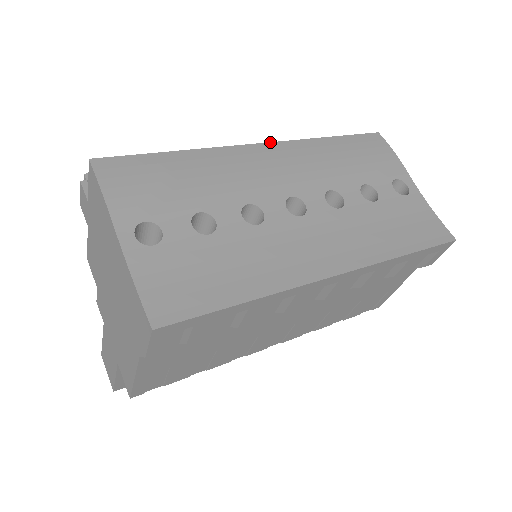
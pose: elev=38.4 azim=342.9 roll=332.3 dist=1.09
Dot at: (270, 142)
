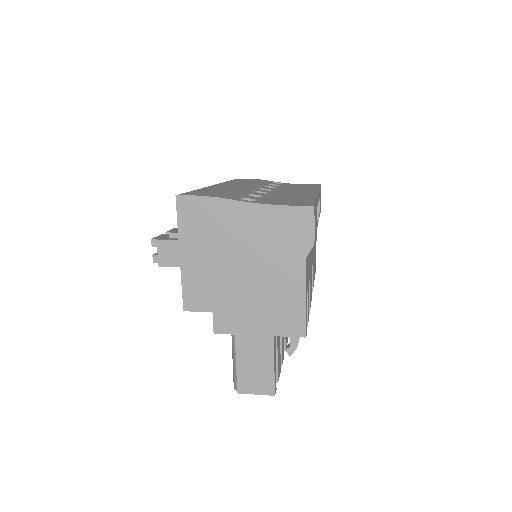
Dot at: (215, 184)
